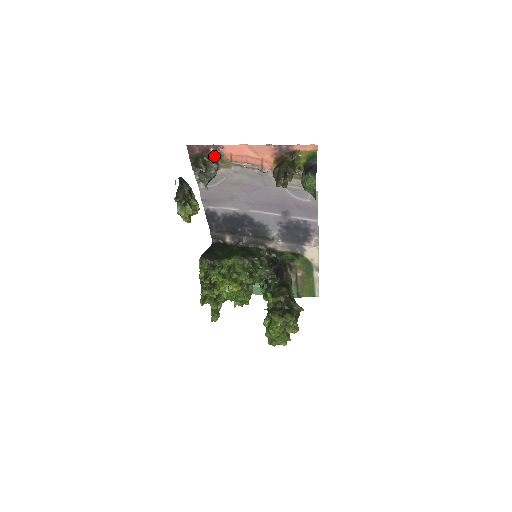
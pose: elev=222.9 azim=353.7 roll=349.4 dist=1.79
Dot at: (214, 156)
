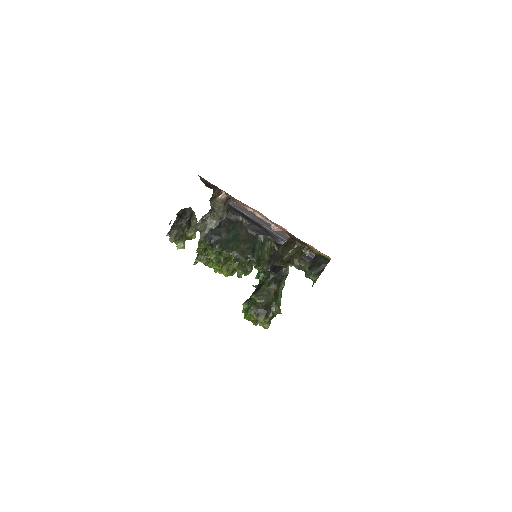
Dot at: (223, 203)
